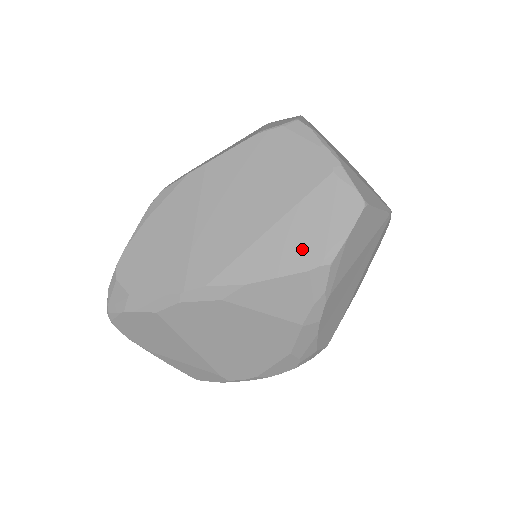
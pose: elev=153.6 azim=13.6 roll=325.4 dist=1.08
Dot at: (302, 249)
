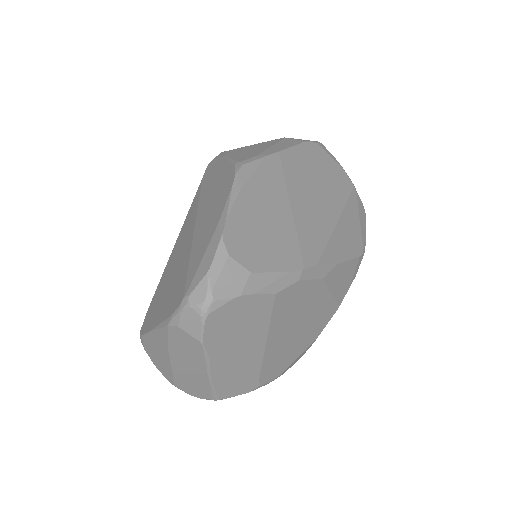
Dot at: (354, 239)
